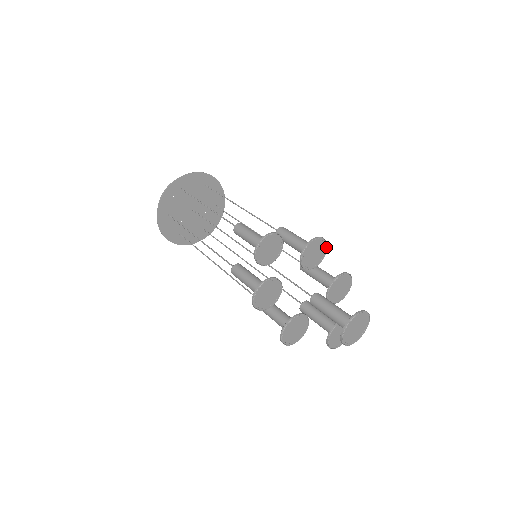
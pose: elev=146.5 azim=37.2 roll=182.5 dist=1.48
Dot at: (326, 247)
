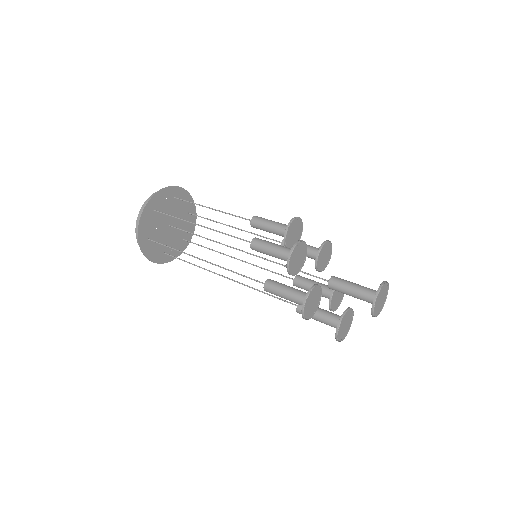
Dot at: (329, 260)
